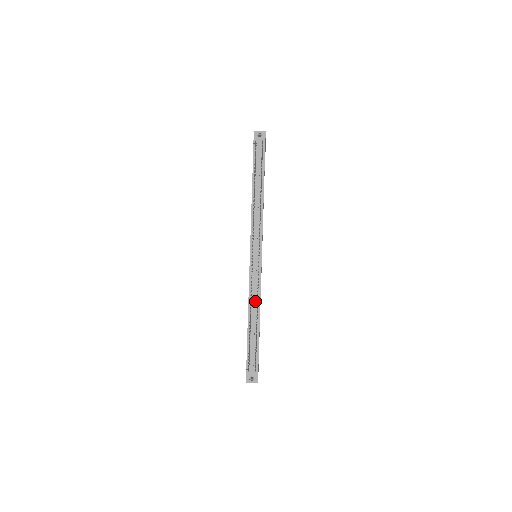
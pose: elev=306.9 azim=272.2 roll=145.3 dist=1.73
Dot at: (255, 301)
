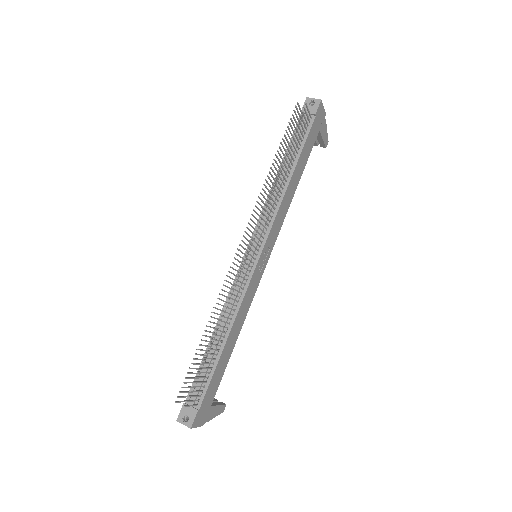
Dot at: occluded
